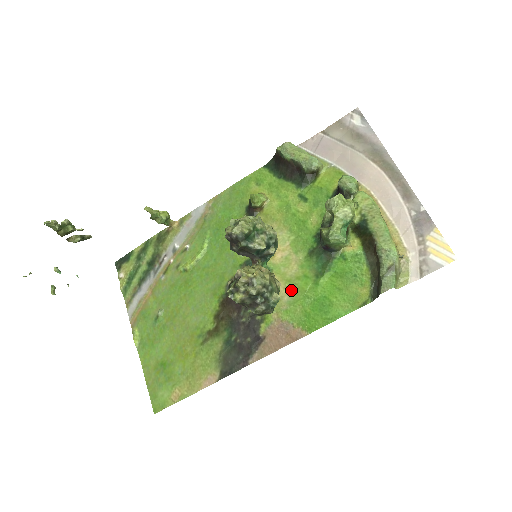
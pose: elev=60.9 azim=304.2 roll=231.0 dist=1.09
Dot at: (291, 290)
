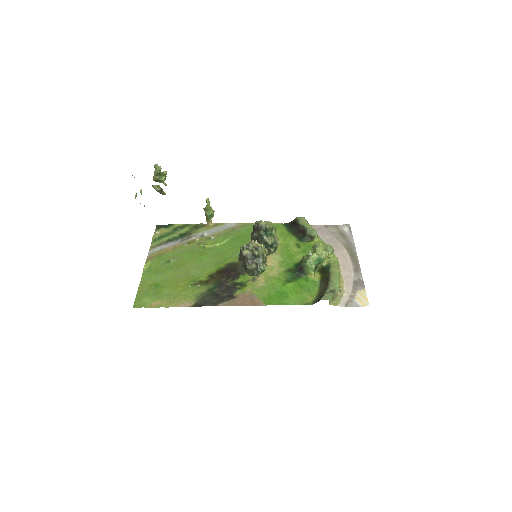
Dot at: (267, 282)
